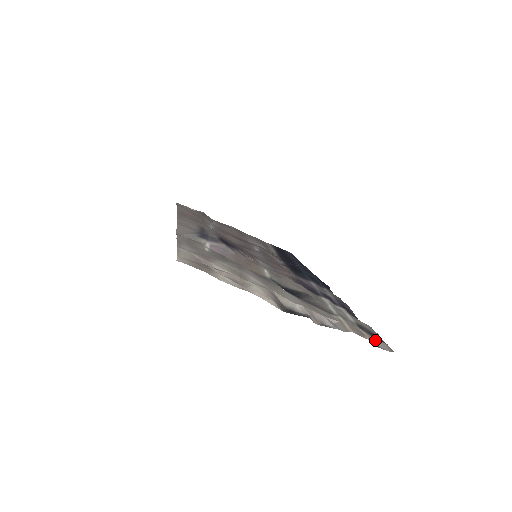
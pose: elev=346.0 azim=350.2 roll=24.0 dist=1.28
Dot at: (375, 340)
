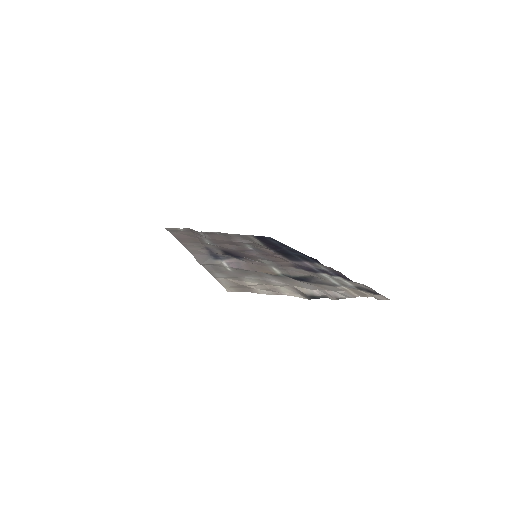
Dot at: (374, 295)
